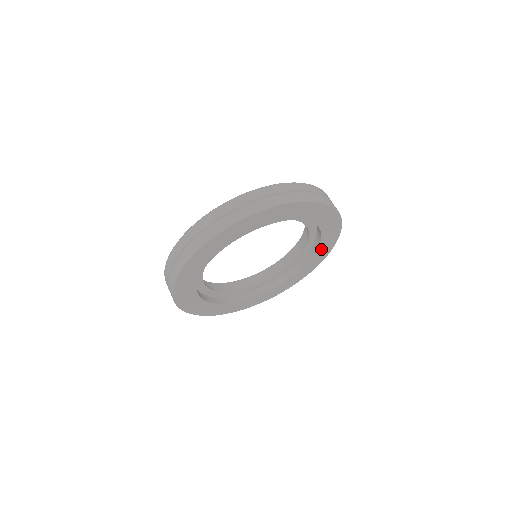
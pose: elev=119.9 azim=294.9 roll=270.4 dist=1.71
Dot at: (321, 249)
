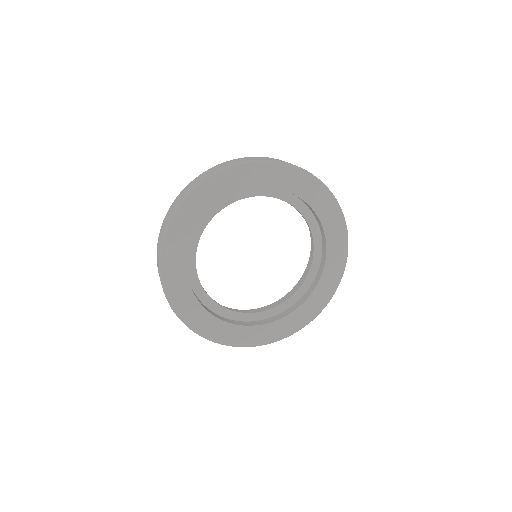
Dot at: (327, 273)
